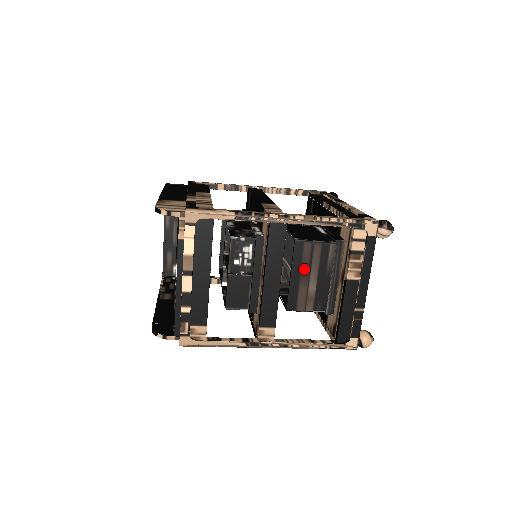
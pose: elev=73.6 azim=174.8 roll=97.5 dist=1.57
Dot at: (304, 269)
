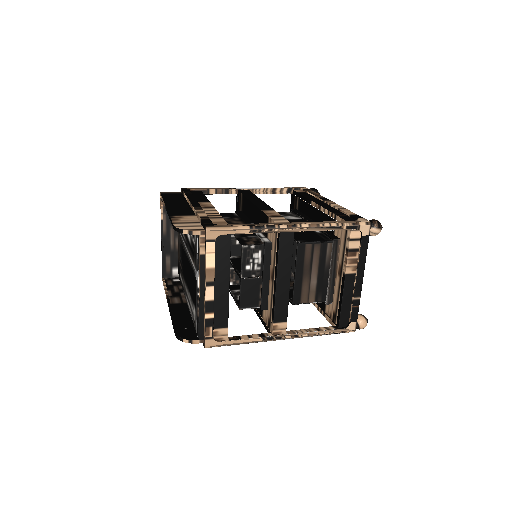
Dot at: (306, 267)
